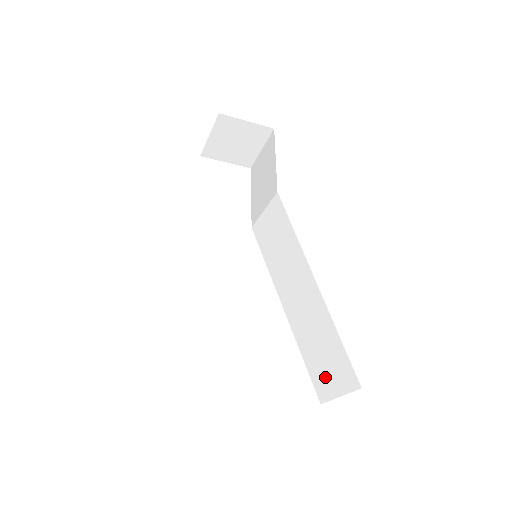
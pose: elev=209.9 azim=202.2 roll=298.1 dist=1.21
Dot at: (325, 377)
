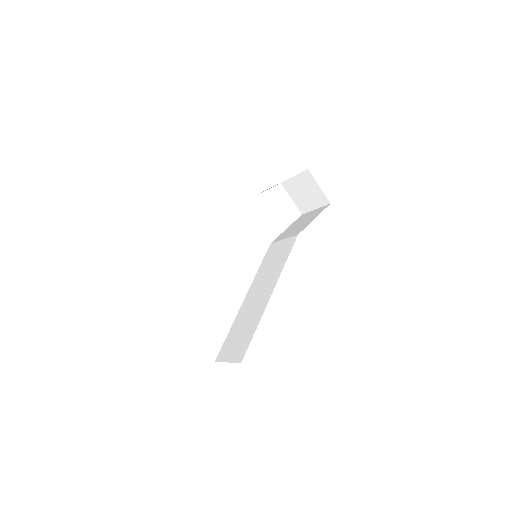
Dot at: (230, 348)
